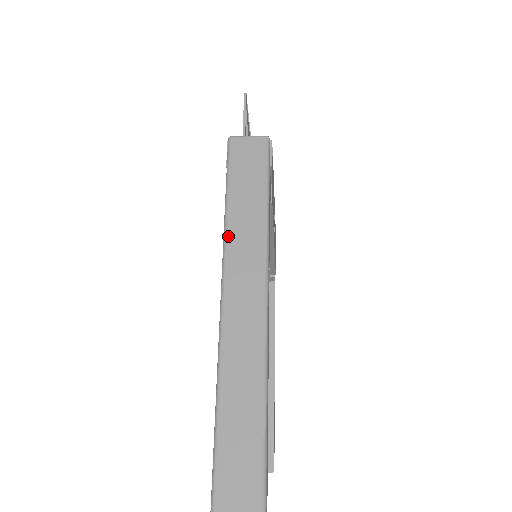
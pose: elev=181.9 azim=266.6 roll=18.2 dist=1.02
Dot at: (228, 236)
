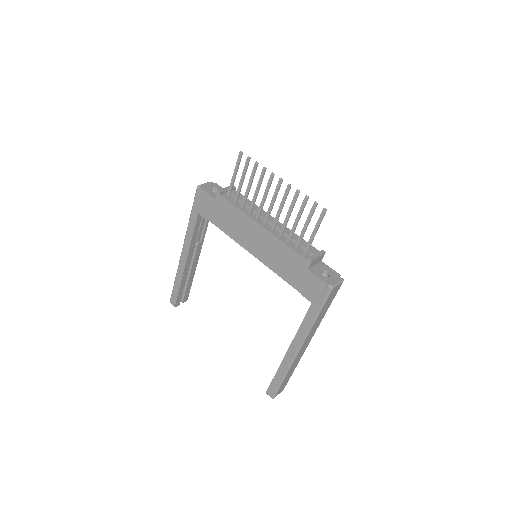
Dot at: occluded
